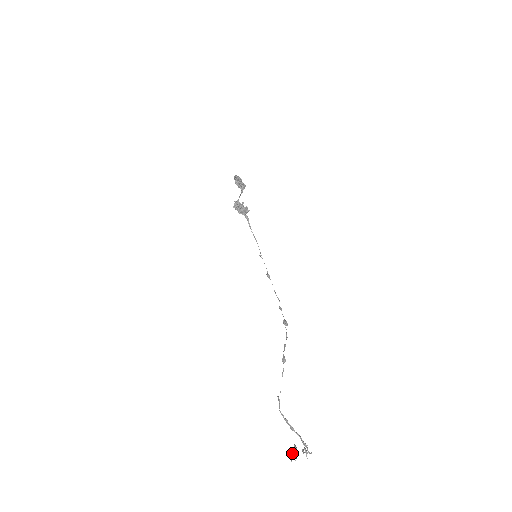
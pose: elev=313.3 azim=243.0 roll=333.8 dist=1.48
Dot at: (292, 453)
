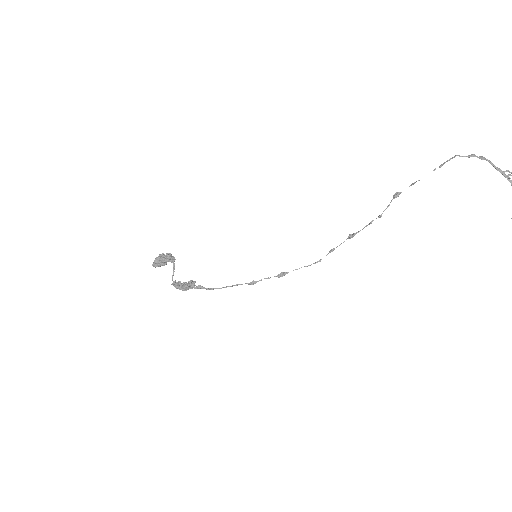
Dot at: out of frame
